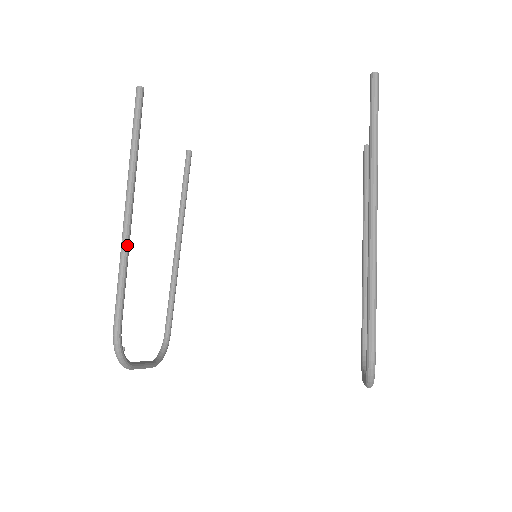
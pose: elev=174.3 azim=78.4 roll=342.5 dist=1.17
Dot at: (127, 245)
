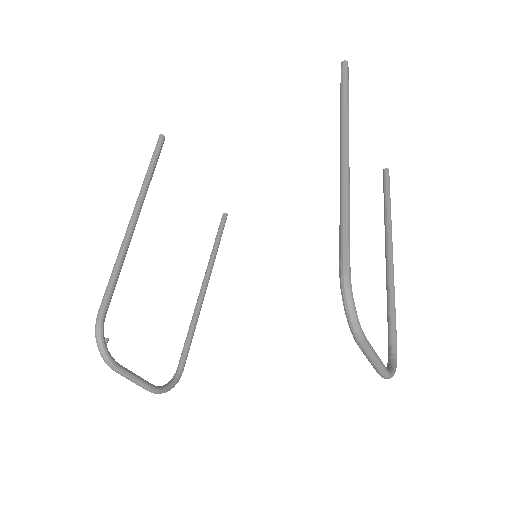
Dot at: (126, 243)
